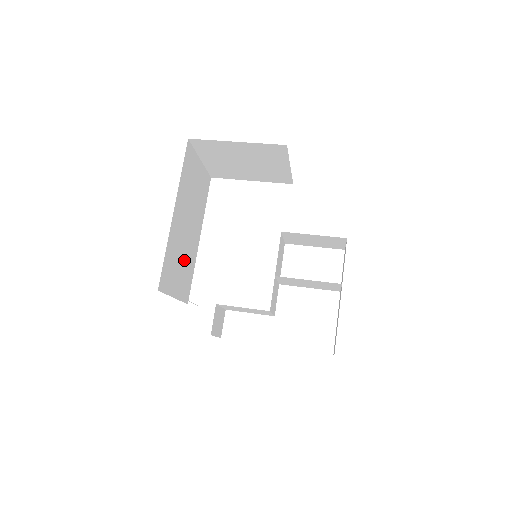
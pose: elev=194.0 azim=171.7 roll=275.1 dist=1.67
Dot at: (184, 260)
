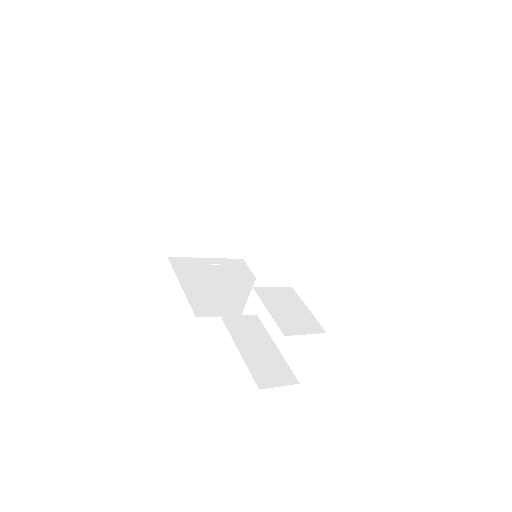
Dot at: (224, 227)
